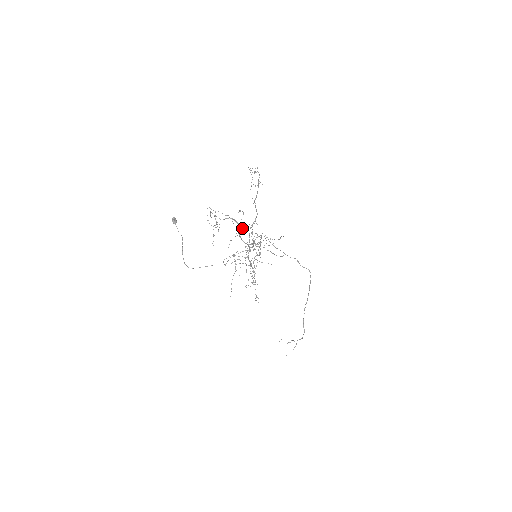
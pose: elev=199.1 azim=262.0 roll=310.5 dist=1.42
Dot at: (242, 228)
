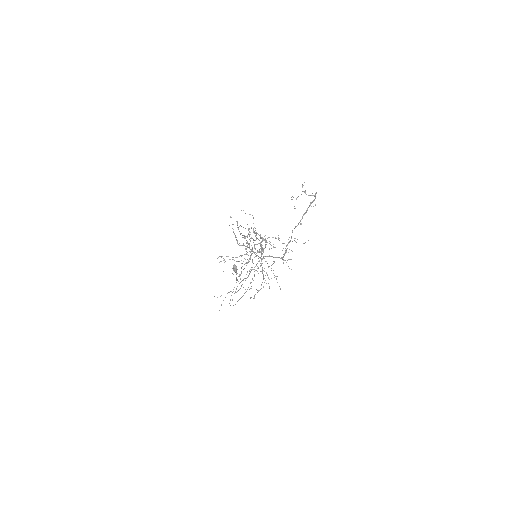
Dot at: (263, 240)
